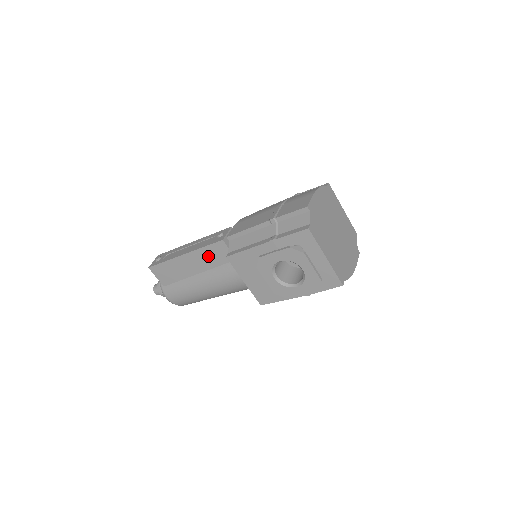
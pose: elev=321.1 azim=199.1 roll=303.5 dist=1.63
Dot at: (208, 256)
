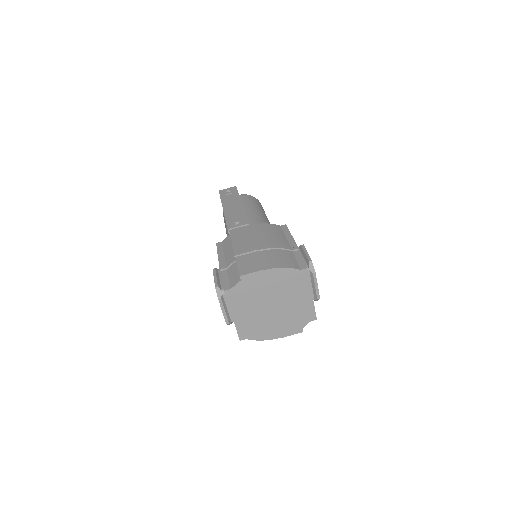
Dot at: occluded
